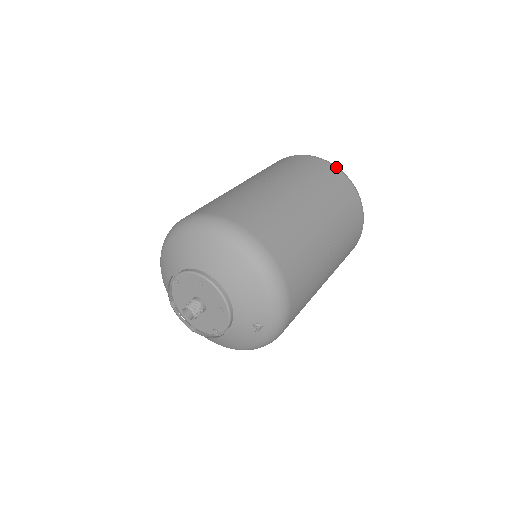
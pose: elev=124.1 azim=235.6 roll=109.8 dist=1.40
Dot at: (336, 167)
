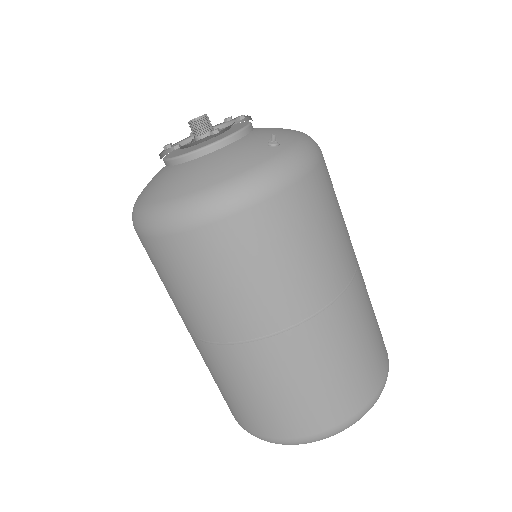
Dot at: occluded
